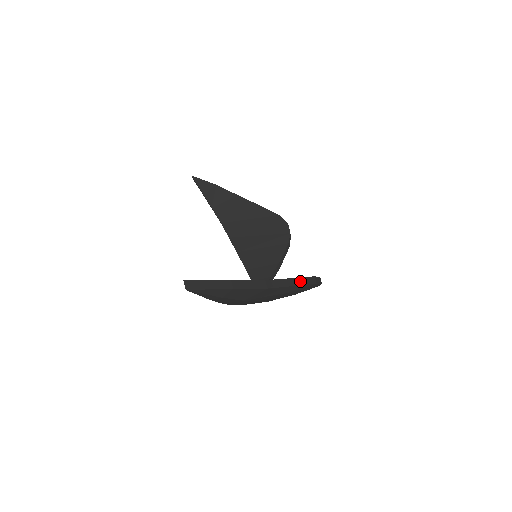
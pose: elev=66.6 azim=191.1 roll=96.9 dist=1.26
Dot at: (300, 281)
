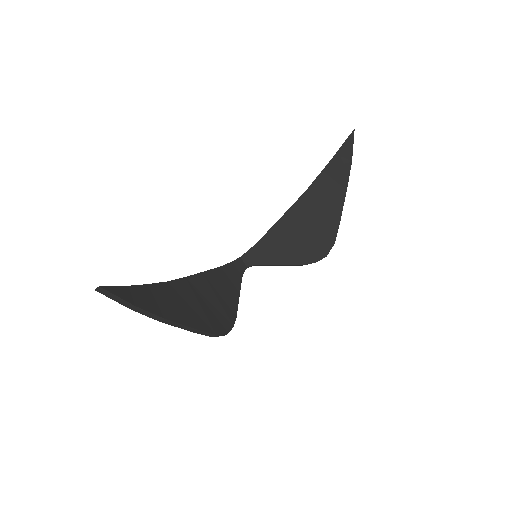
Dot at: (197, 331)
